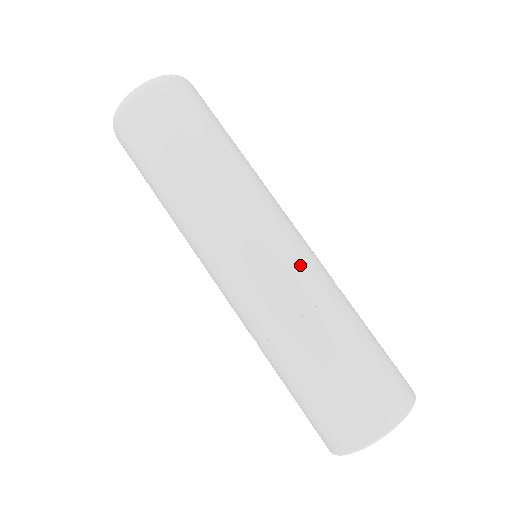
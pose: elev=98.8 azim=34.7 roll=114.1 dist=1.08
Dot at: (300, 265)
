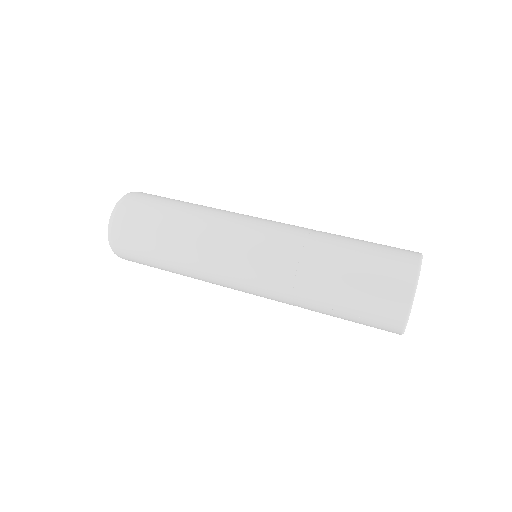
Dot at: (288, 225)
